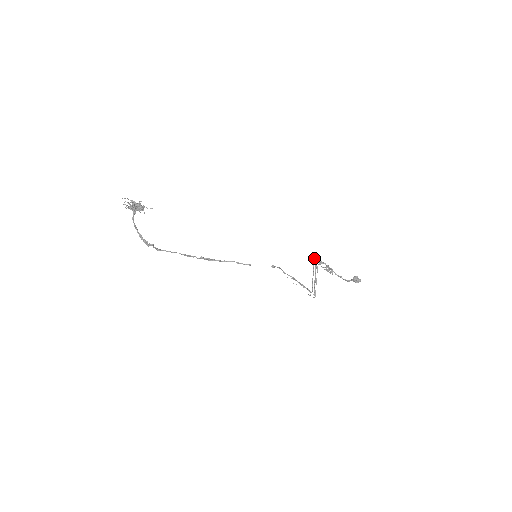
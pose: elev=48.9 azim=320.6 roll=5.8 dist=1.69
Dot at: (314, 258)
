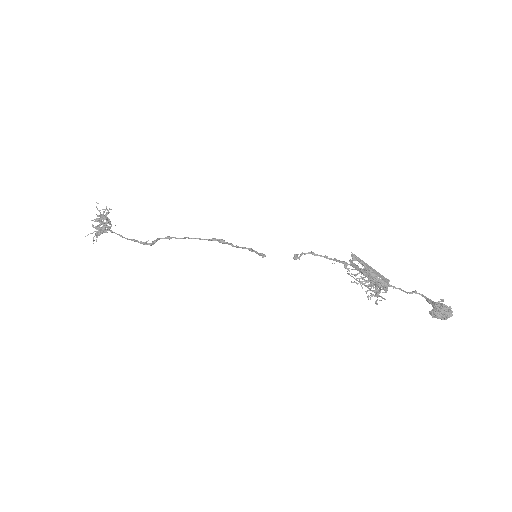
Dot at: (351, 255)
